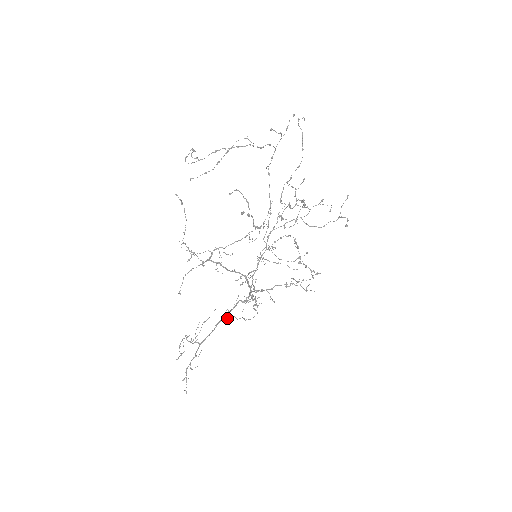
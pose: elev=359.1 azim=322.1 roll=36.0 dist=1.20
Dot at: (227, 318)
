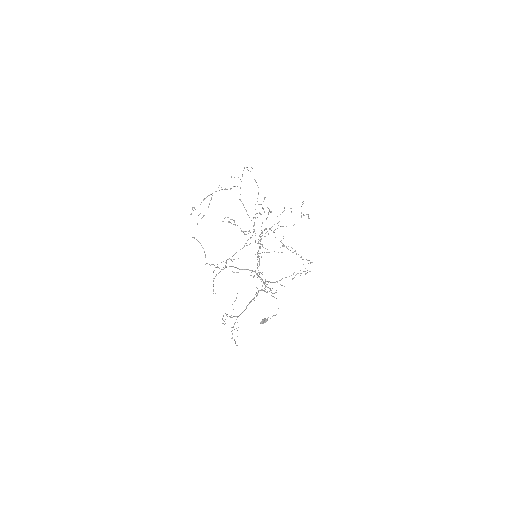
Dot at: (264, 321)
